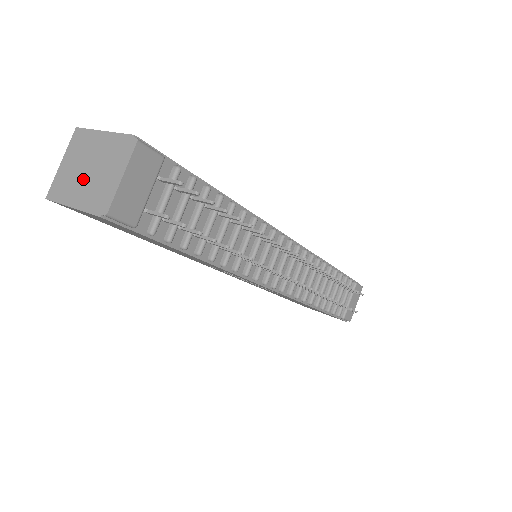
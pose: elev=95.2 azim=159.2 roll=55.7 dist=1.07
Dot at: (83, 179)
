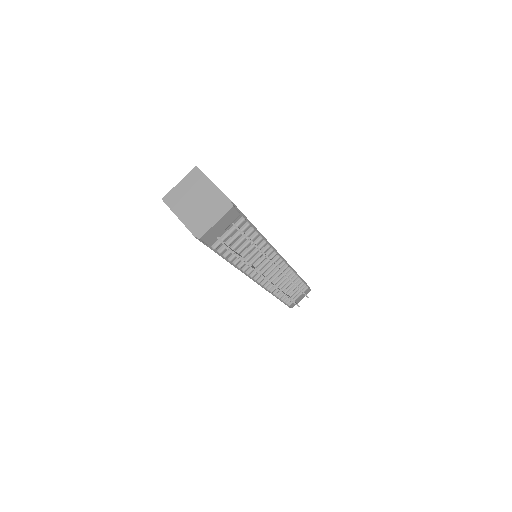
Dot at: (191, 205)
